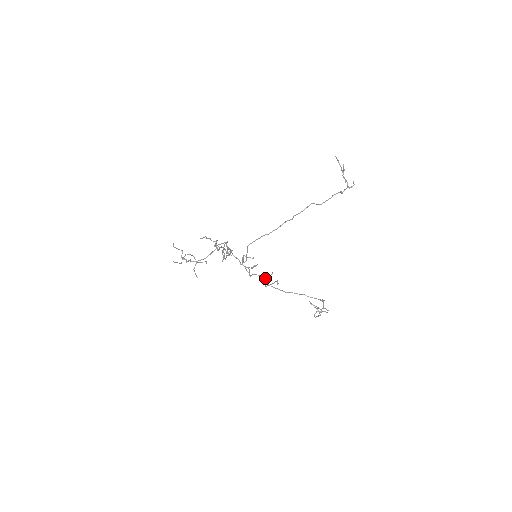
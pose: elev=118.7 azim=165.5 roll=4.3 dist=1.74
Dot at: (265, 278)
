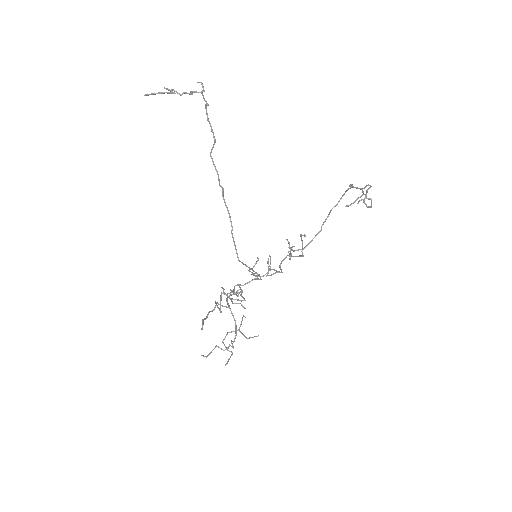
Dot at: (290, 254)
